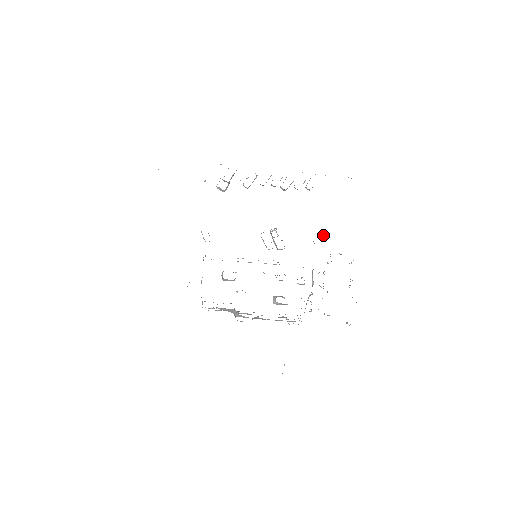
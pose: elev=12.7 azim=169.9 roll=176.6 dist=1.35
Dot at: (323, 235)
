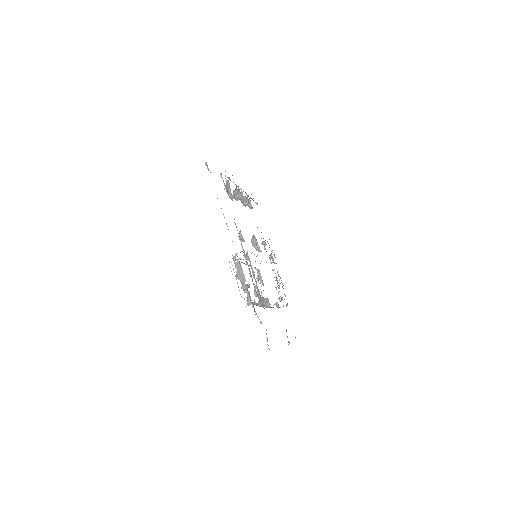
Dot at: (265, 243)
